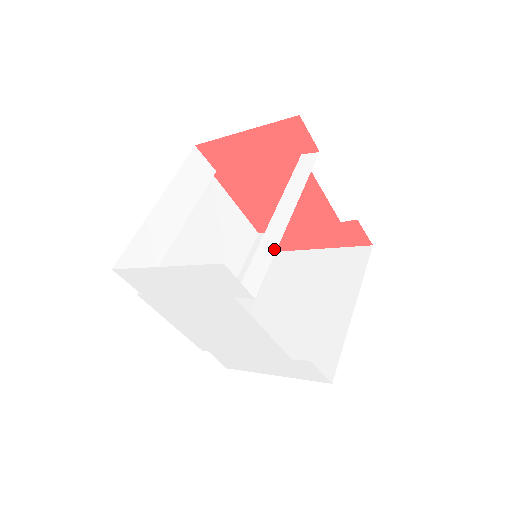
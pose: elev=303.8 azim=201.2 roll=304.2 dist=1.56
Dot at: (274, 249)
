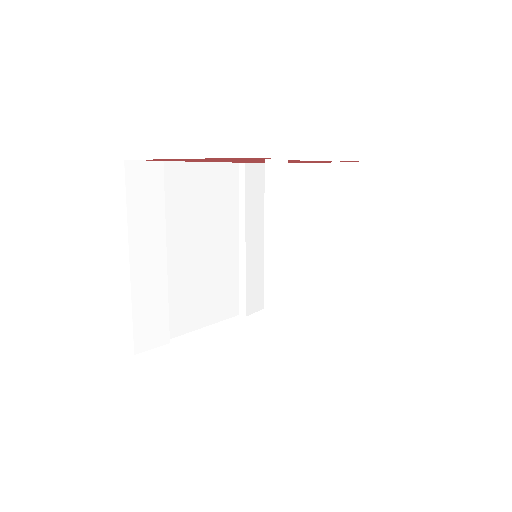
Dot at: (282, 323)
